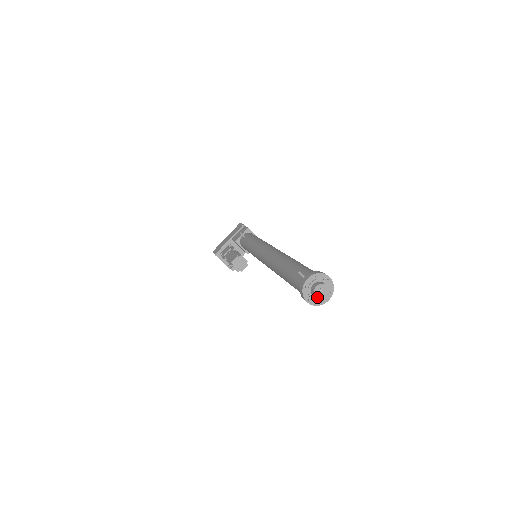
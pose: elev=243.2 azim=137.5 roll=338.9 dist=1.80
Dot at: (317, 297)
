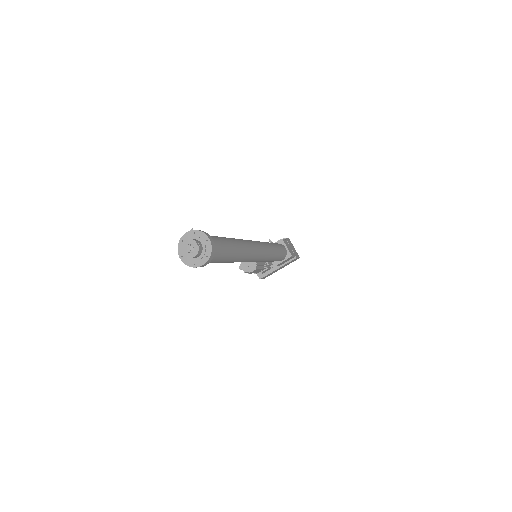
Dot at: occluded
